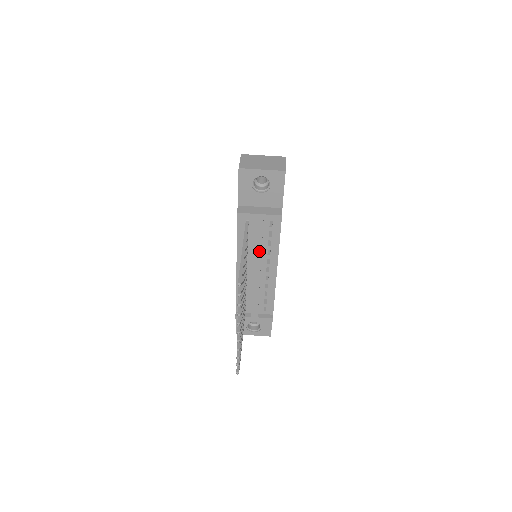
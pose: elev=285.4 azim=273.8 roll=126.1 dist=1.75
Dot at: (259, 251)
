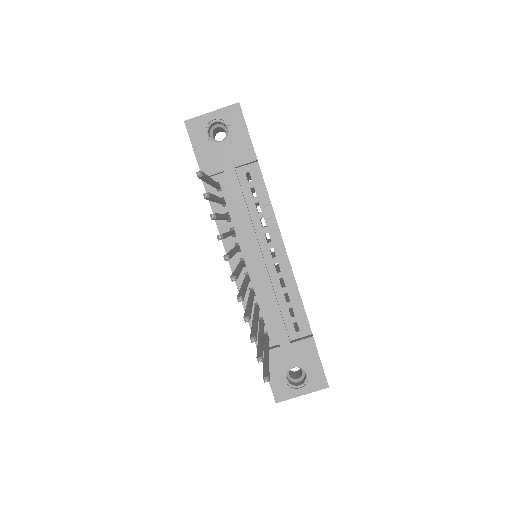
Dot at: (247, 220)
